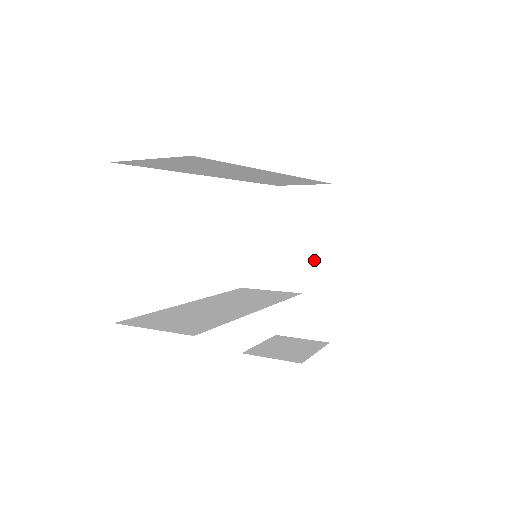
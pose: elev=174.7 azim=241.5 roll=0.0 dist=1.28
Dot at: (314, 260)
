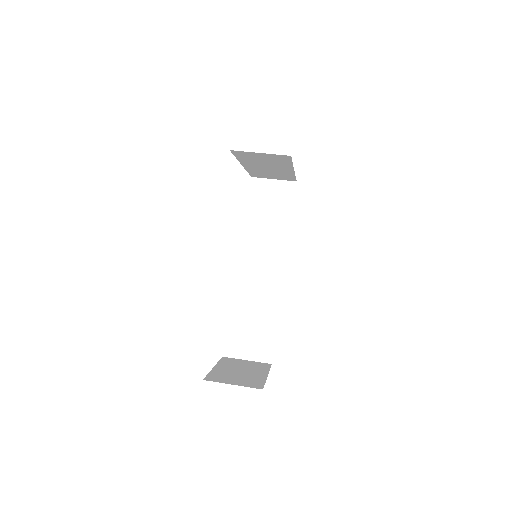
Dot at: occluded
